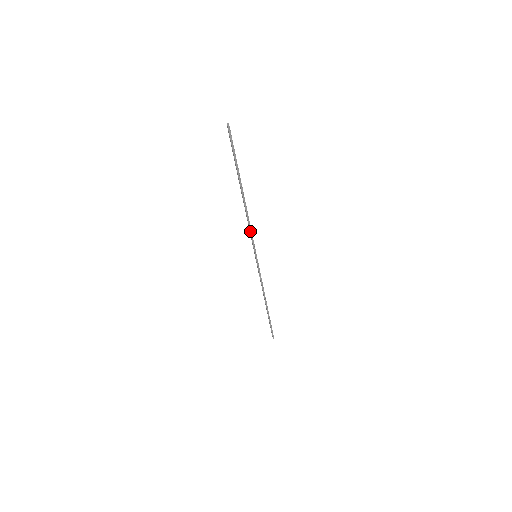
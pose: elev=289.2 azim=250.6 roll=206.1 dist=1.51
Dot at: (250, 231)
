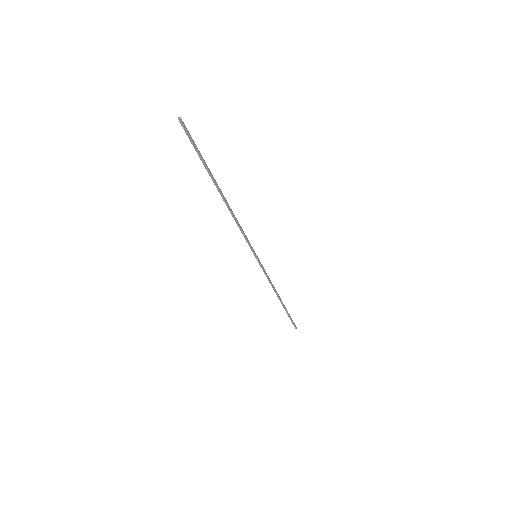
Dot at: (242, 232)
